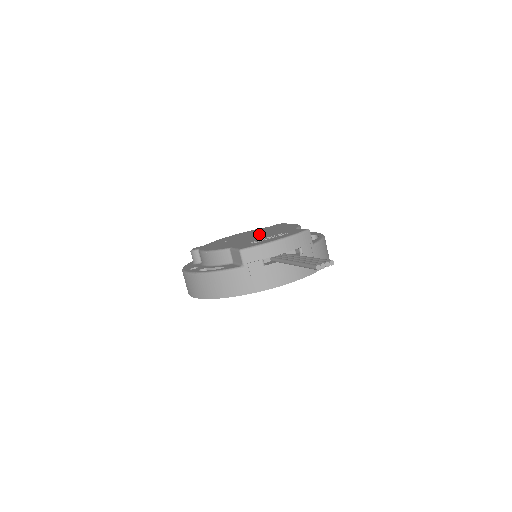
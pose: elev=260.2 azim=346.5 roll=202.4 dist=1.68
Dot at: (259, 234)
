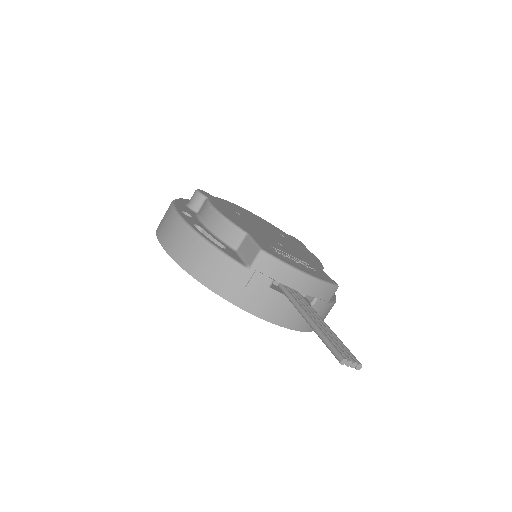
Dot at: (279, 238)
